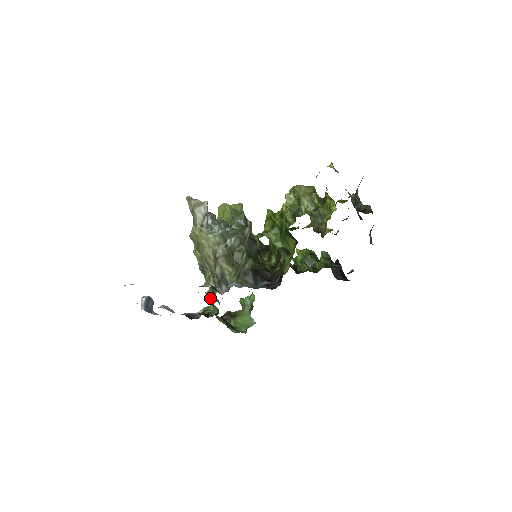
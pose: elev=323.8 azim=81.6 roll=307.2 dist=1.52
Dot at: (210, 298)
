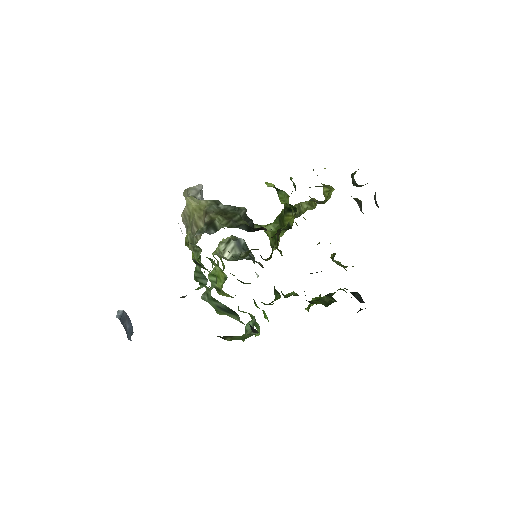
Dot at: occluded
